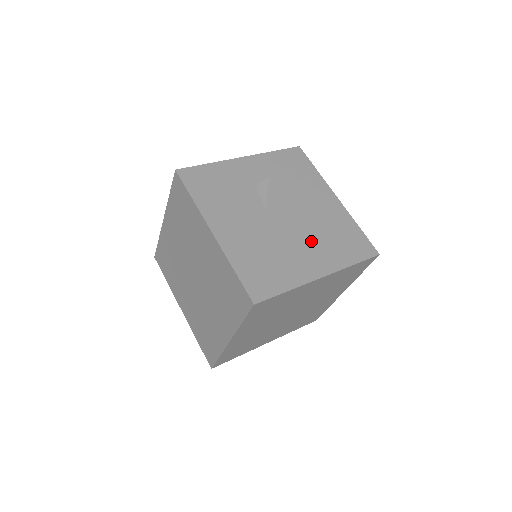
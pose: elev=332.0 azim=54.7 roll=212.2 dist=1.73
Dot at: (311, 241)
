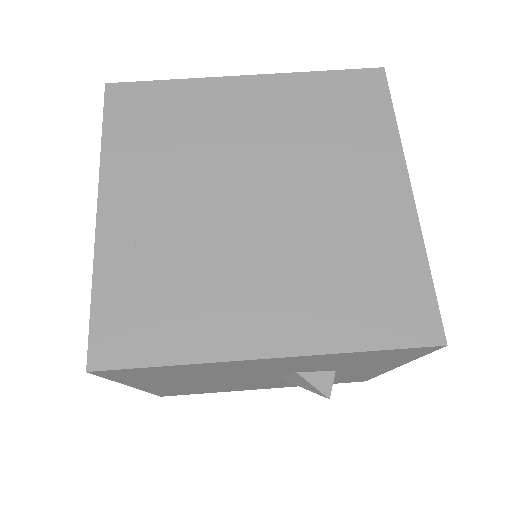
Dot at: occluded
